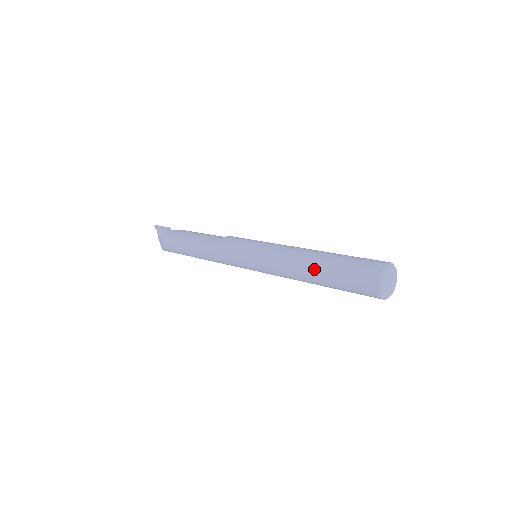
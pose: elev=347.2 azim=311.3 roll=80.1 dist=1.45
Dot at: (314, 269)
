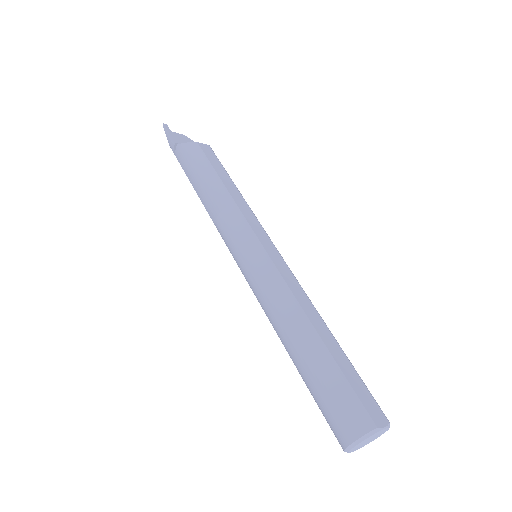
Dot at: occluded
